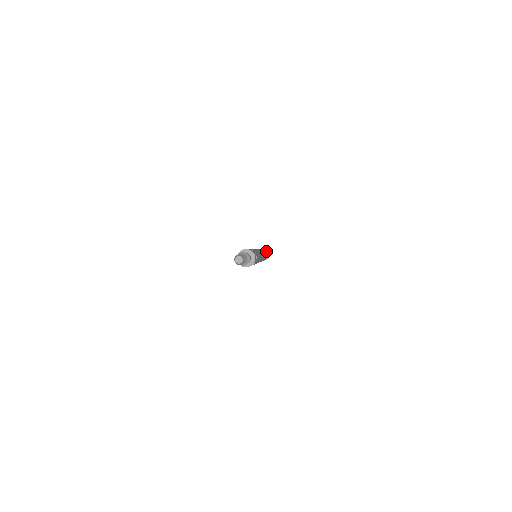
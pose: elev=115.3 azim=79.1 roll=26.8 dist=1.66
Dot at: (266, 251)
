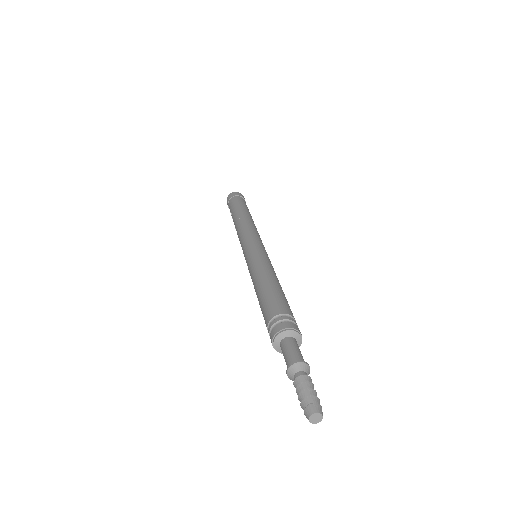
Dot at: (246, 210)
